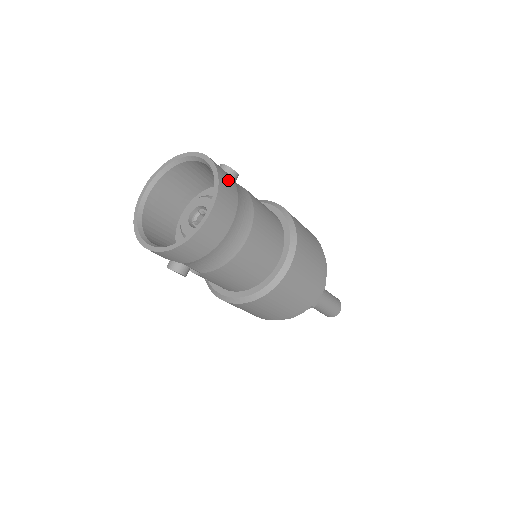
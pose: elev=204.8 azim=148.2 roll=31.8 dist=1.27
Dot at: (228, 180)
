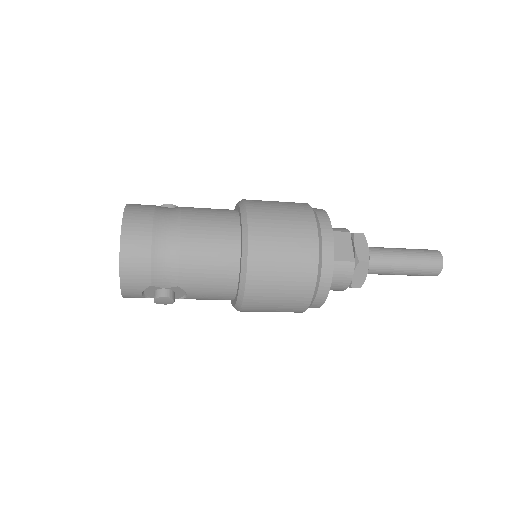
Dot at: (143, 205)
